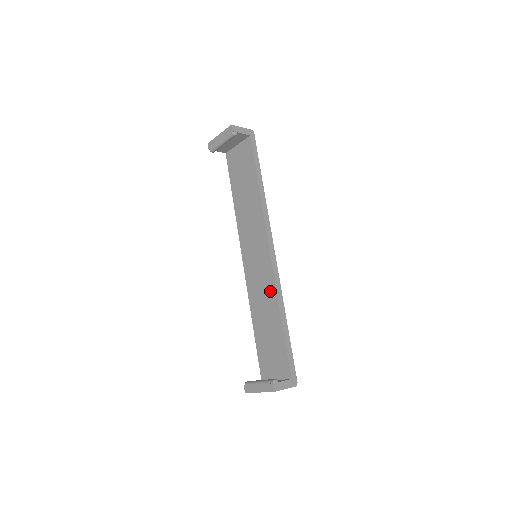
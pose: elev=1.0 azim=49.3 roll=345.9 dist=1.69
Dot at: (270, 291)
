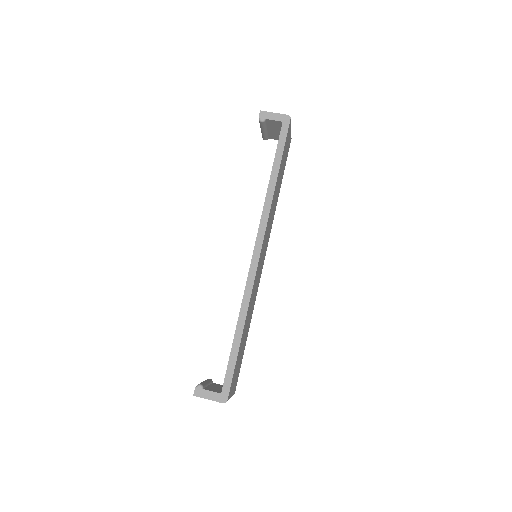
Dot at: occluded
